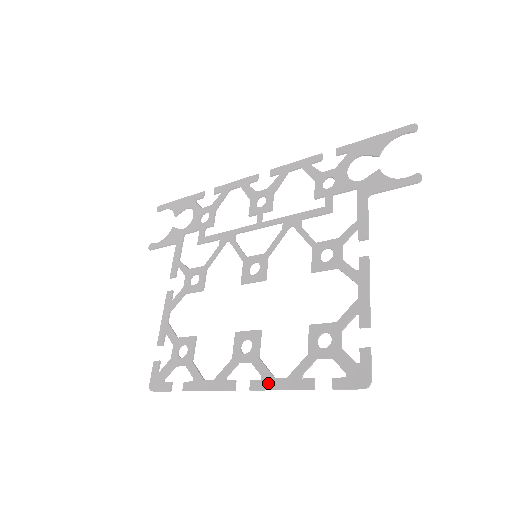
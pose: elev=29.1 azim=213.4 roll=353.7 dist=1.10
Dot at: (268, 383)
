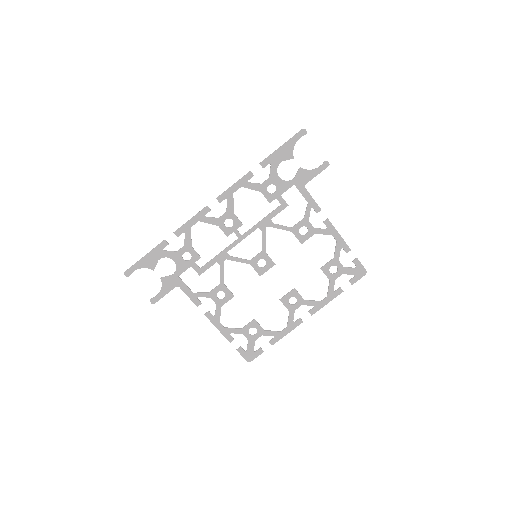
Dot at: (319, 306)
